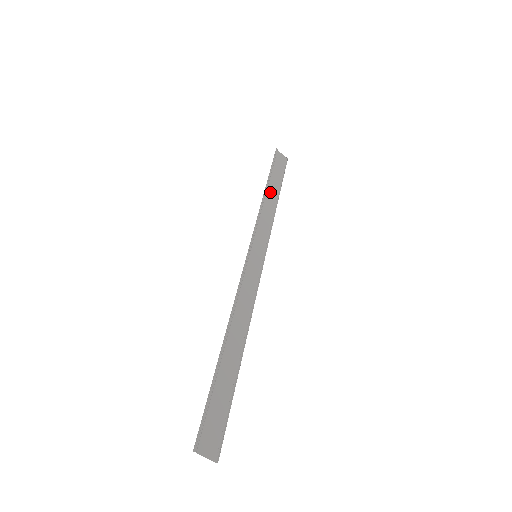
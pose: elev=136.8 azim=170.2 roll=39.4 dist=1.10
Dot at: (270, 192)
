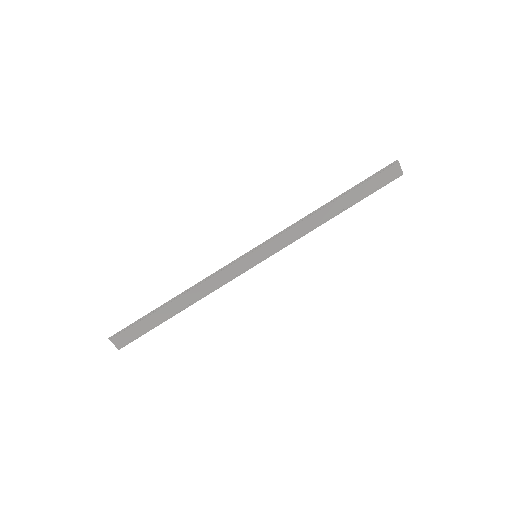
Dot at: (334, 206)
